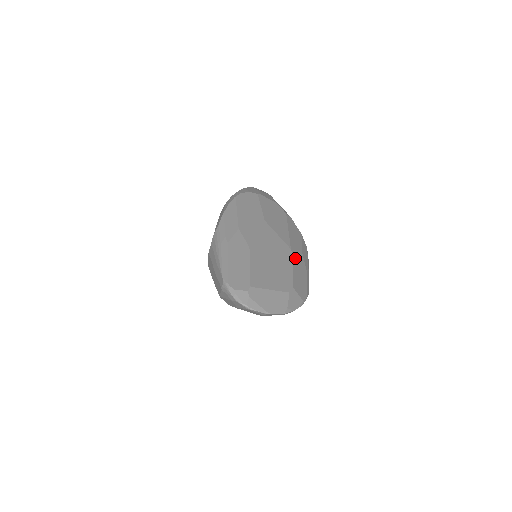
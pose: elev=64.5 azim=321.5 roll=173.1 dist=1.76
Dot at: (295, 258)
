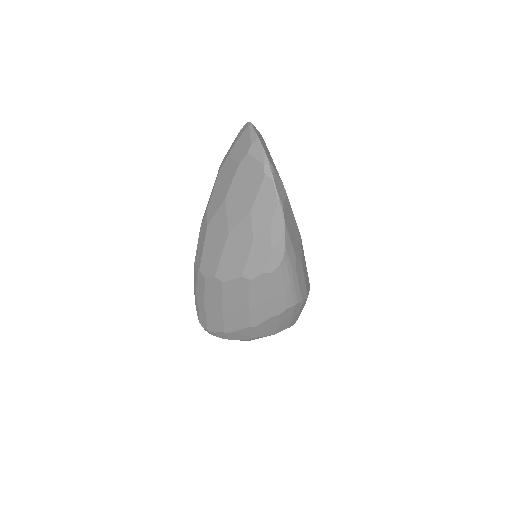
Dot at: (299, 238)
